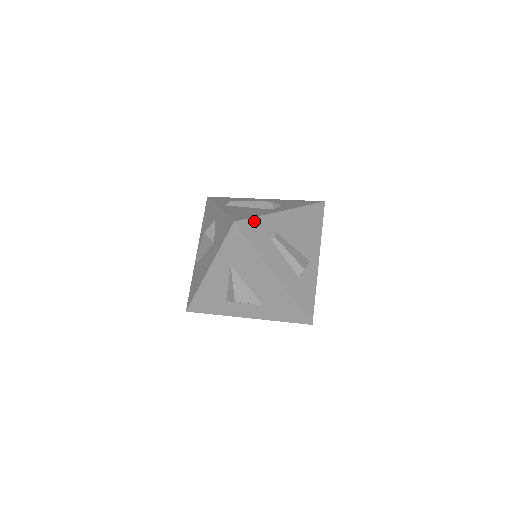
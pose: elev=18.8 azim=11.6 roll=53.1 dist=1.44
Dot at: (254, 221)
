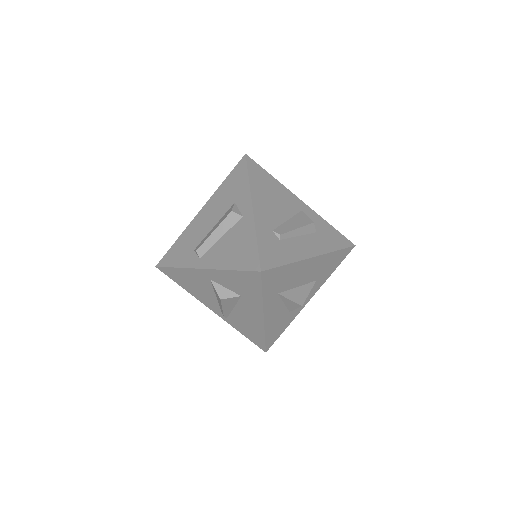
Dot at: (261, 248)
